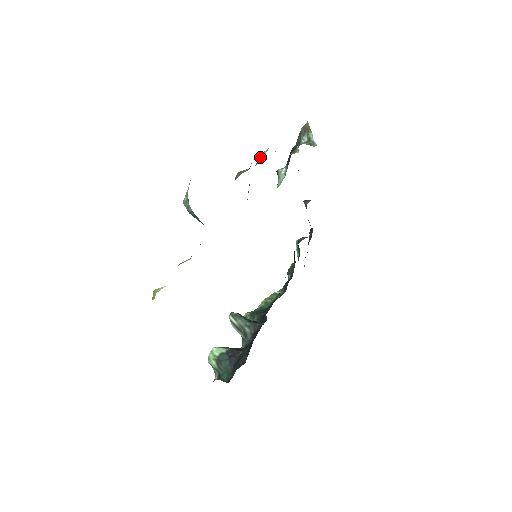
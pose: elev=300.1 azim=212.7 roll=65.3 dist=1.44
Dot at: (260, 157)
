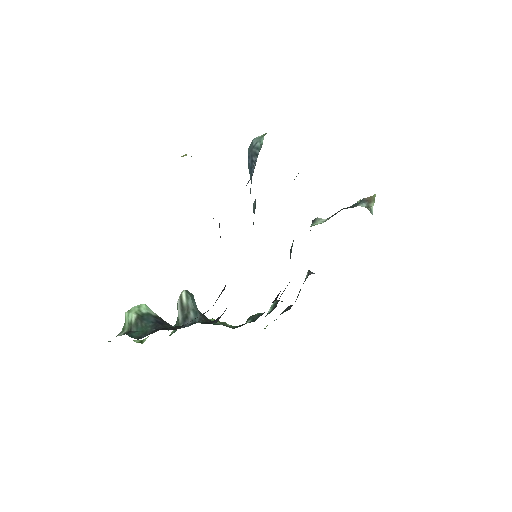
Dot at: occluded
